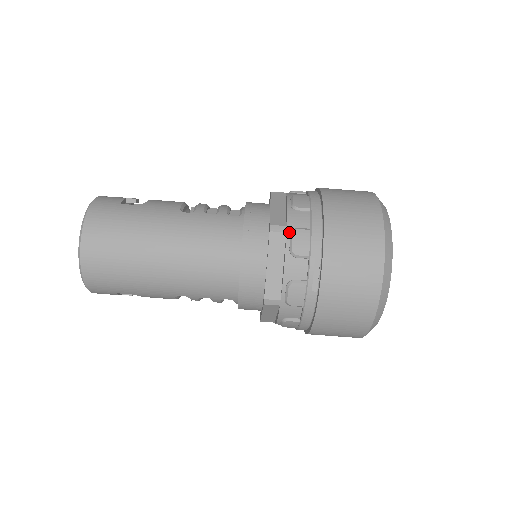
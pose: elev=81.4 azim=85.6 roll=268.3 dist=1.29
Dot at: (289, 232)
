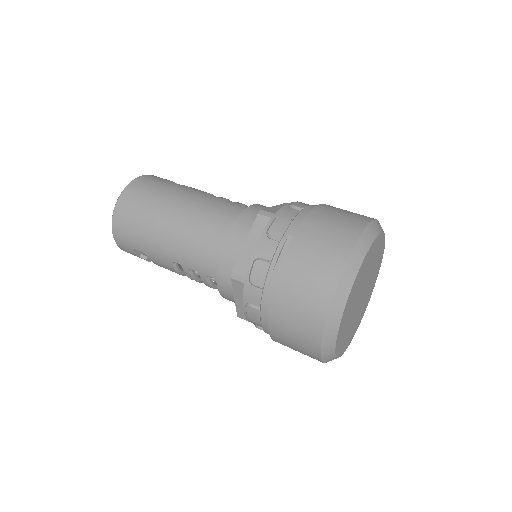
Dot at: (274, 218)
